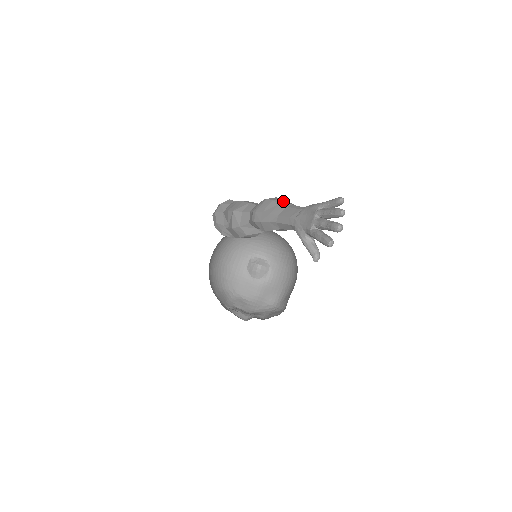
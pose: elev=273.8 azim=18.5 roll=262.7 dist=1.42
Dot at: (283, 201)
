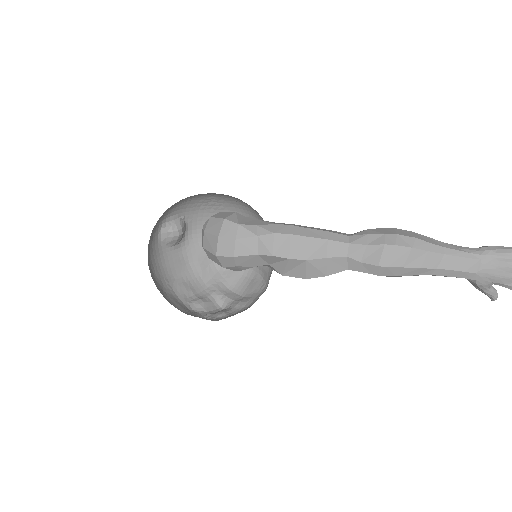
Dot at: (428, 245)
